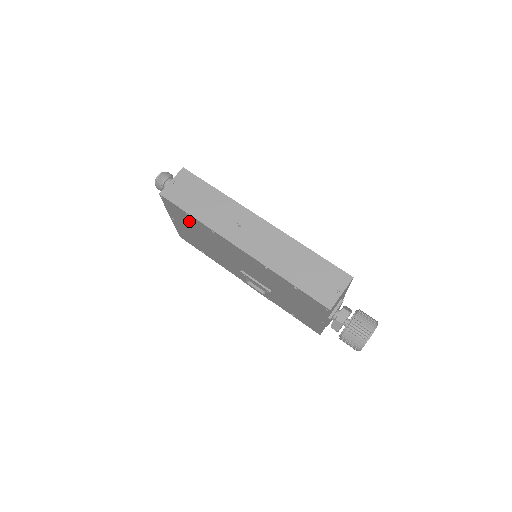
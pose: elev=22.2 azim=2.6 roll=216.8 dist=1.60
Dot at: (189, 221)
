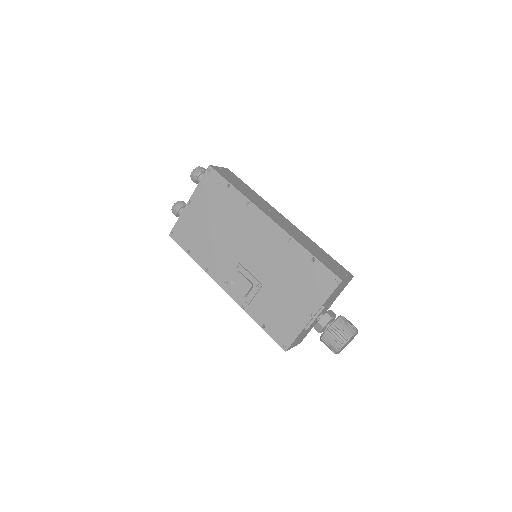
Dot at: (220, 197)
